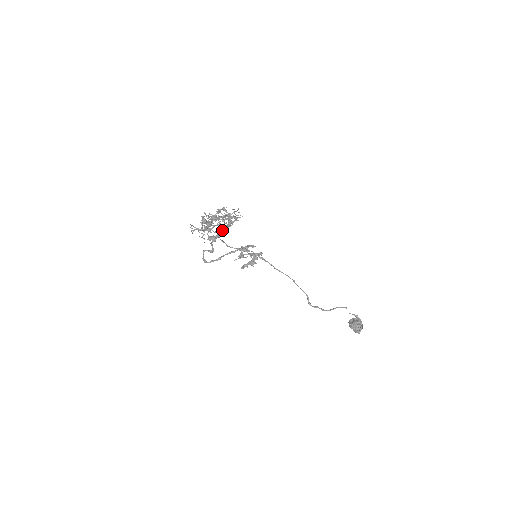
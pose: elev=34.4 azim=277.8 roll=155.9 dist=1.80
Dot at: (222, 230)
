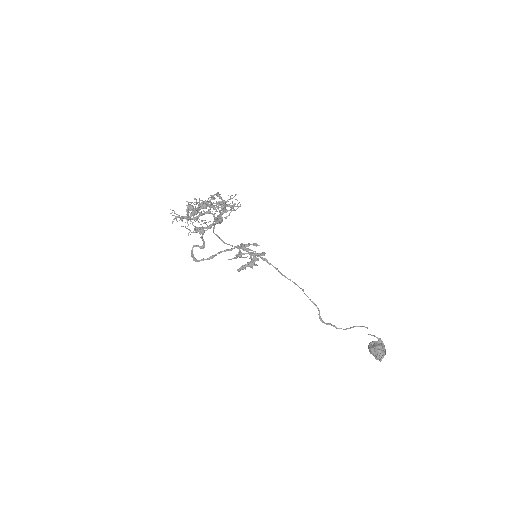
Dot at: occluded
